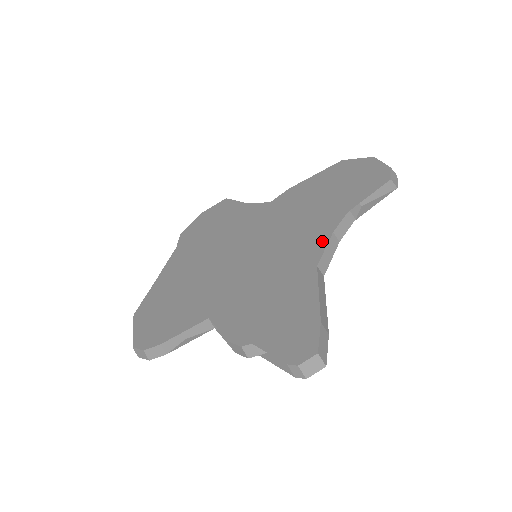
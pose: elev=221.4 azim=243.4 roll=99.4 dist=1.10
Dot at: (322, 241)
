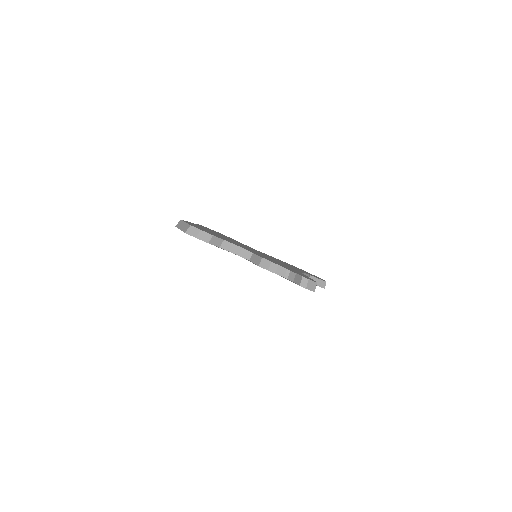
Dot at: (300, 271)
